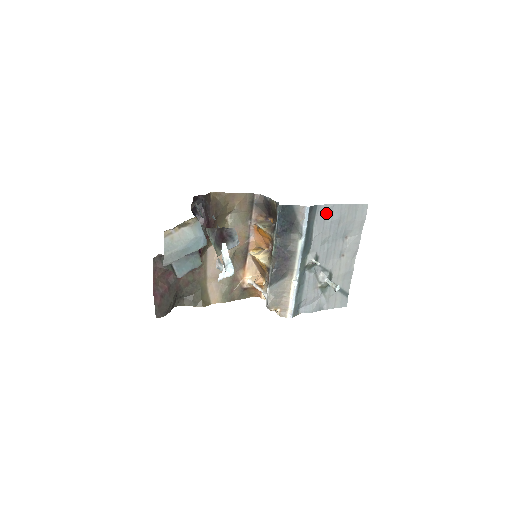
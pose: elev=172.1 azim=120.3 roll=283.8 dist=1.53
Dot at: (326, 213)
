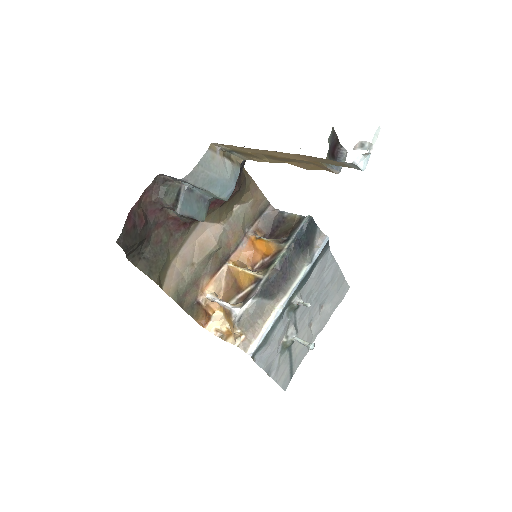
Dot at: (328, 263)
